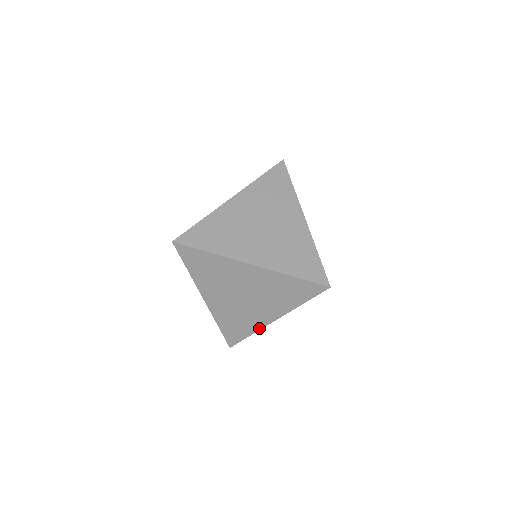
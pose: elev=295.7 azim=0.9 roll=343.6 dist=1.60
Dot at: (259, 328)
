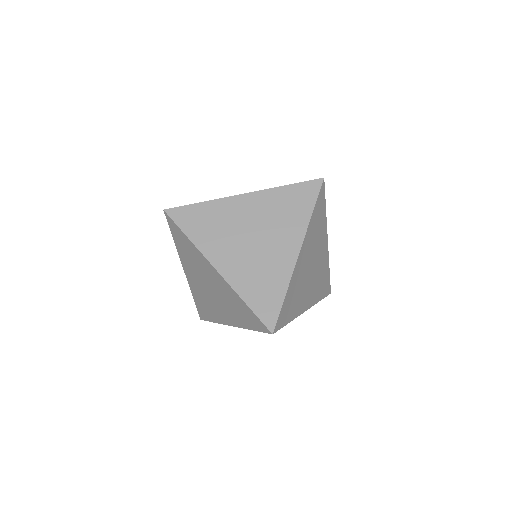
Dot at: (220, 322)
